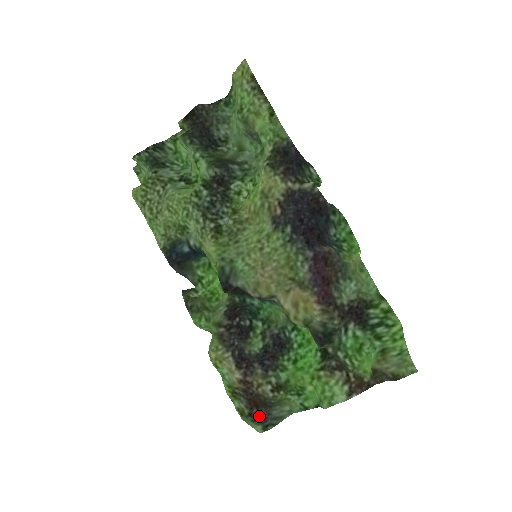
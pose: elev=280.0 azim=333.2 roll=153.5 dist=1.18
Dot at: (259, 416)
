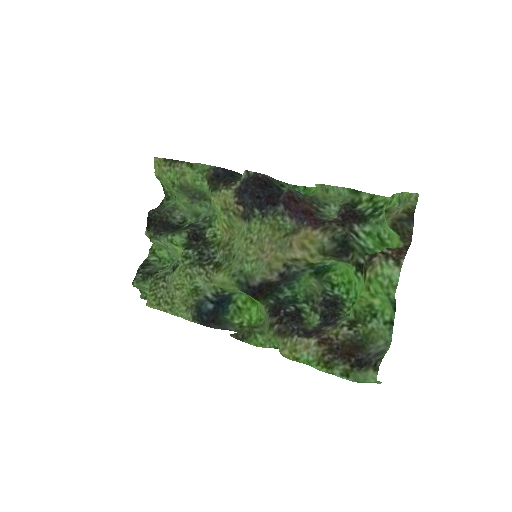
Dot at: (361, 362)
